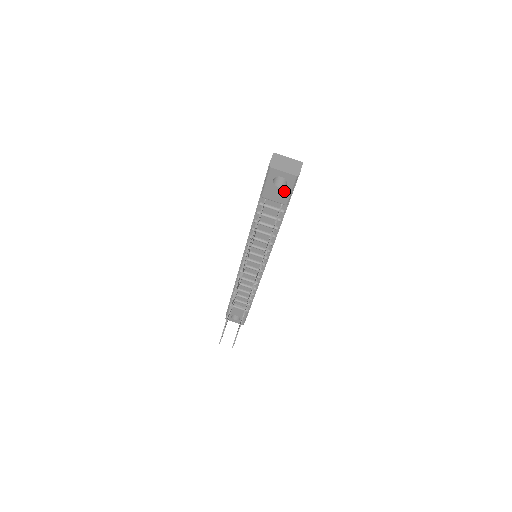
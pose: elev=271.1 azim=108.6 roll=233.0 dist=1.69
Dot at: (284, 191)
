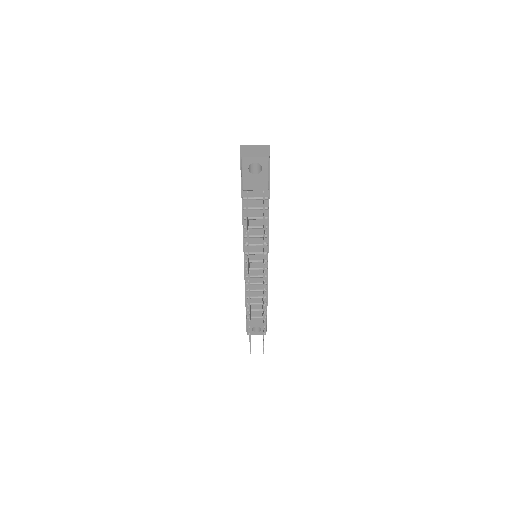
Dot at: (261, 176)
